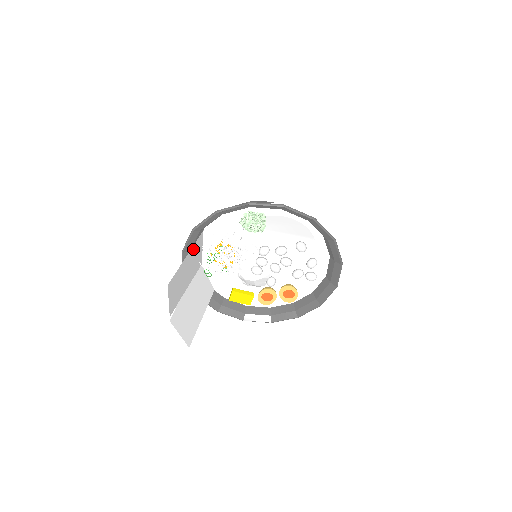
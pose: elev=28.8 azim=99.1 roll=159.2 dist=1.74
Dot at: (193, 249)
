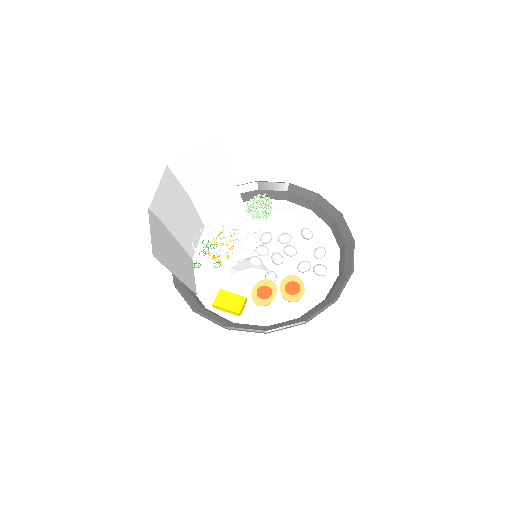
Dot at: (194, 210)
